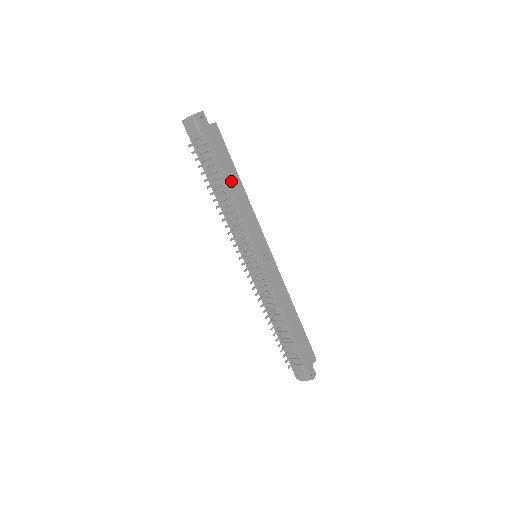
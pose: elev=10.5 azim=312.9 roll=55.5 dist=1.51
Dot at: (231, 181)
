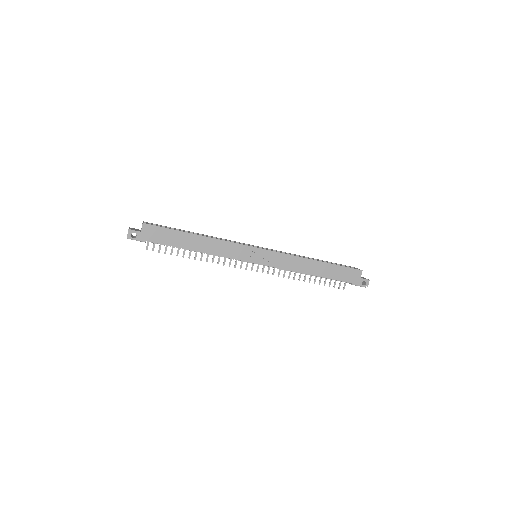
Dot at: (190, 245)
